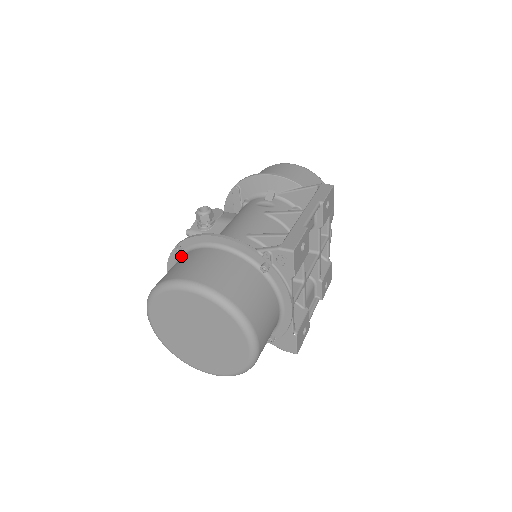
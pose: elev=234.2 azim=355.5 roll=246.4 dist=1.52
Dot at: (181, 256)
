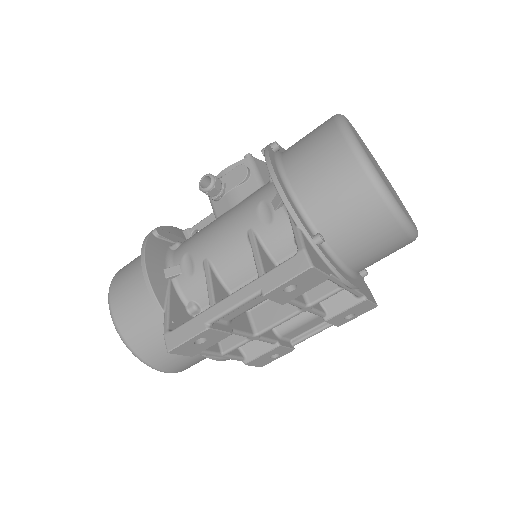
Dot at: occluded
